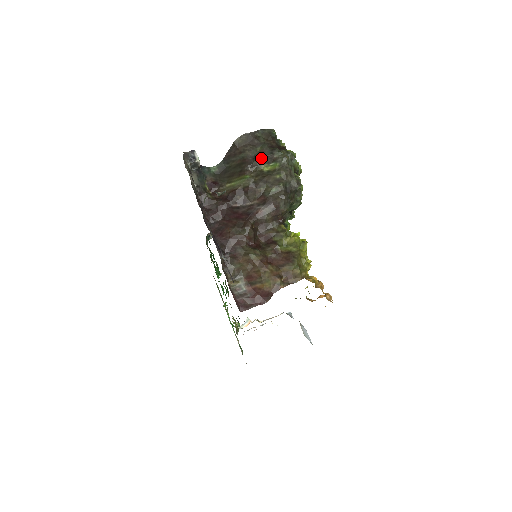
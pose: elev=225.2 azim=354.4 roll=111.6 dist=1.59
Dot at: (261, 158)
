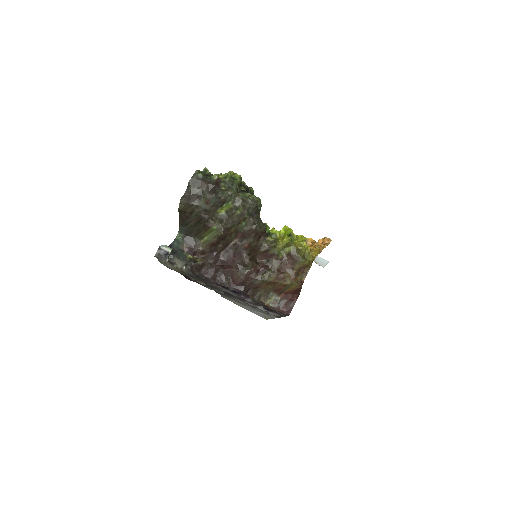
Dot at: (212, 207)
